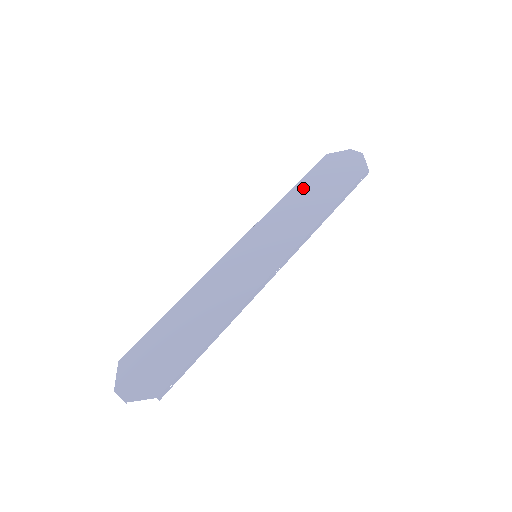
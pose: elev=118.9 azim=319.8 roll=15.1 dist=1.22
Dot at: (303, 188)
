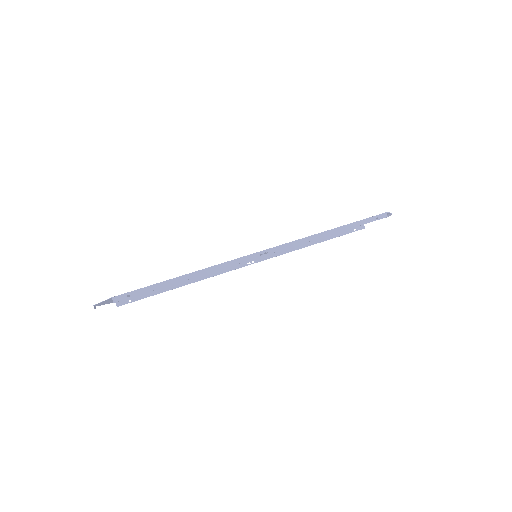
Dot at: occluded
